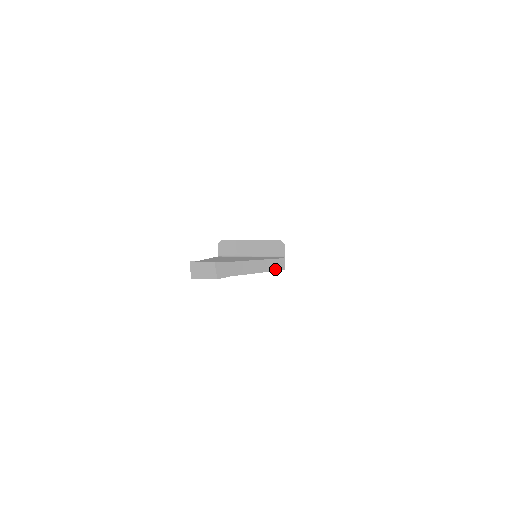
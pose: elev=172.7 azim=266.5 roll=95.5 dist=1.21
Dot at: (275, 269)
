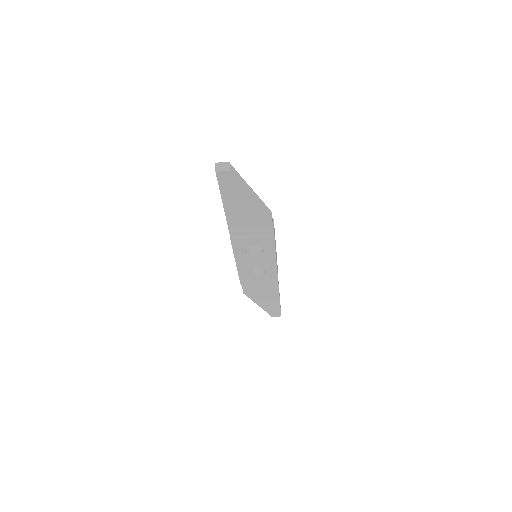
Dot at: (266, 210)
